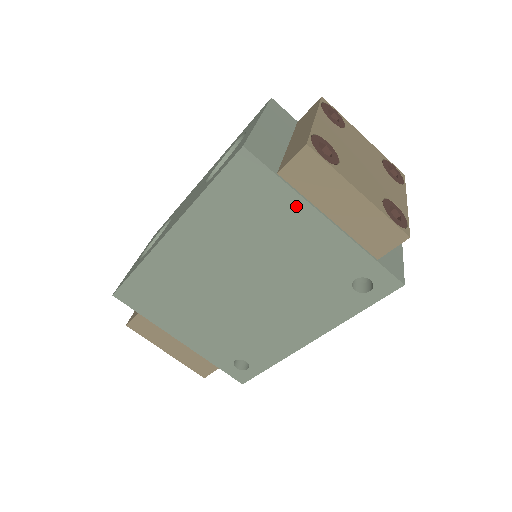
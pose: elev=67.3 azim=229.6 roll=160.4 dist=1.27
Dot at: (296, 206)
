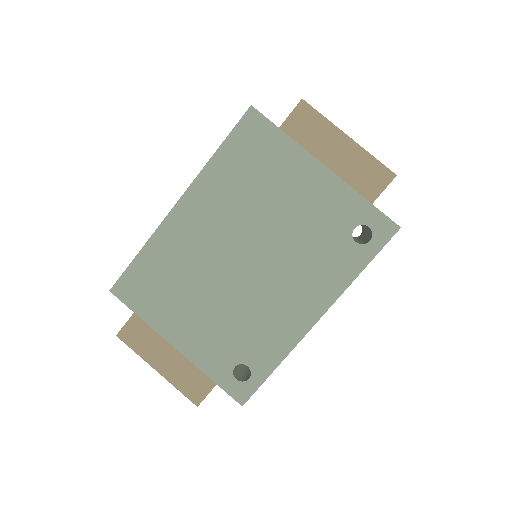
Dot at: (296, 156)
